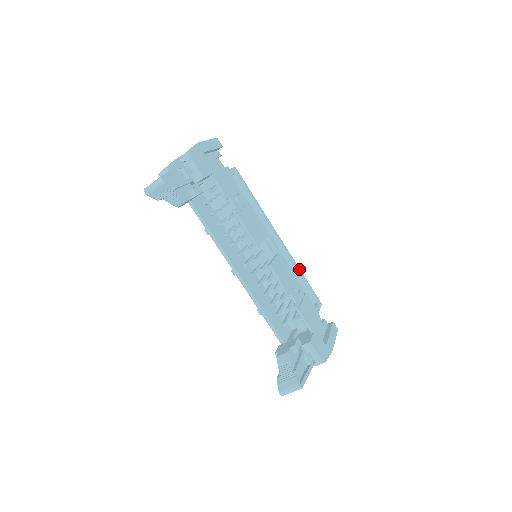
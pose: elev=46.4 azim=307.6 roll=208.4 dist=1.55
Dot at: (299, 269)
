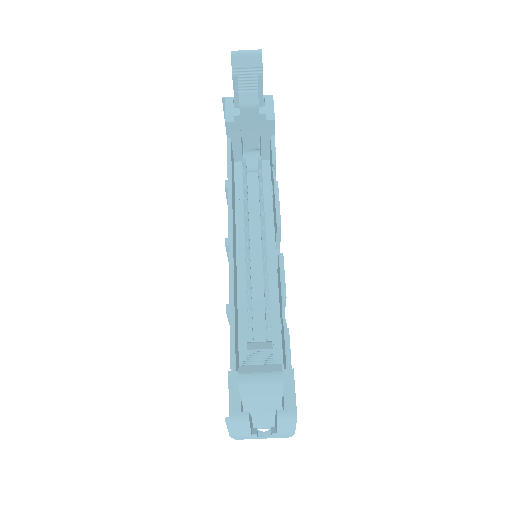
Dot at: occluded
